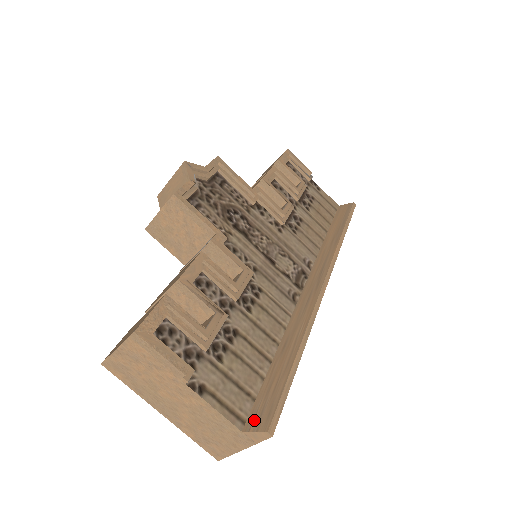
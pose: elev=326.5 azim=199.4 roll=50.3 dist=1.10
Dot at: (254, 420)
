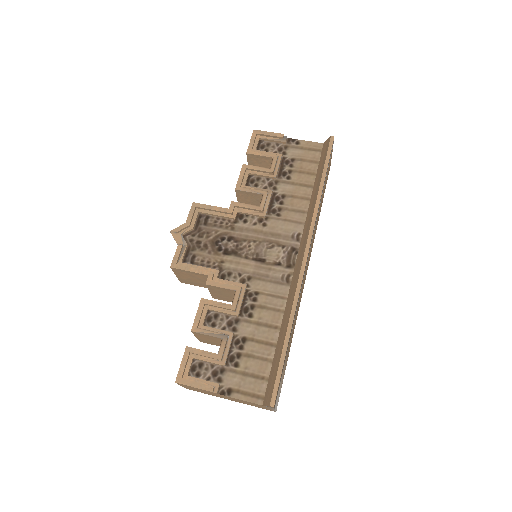
Dot at: (266, 397)
